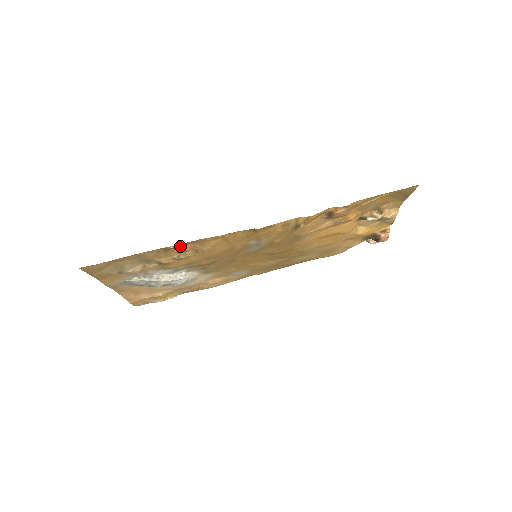
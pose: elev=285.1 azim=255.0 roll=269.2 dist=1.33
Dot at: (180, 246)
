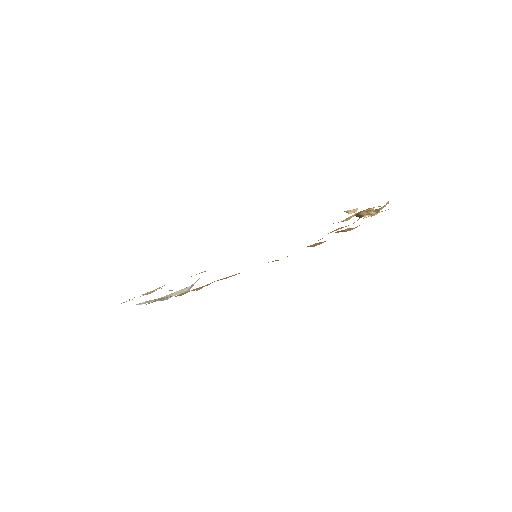
Dot at: occluded
